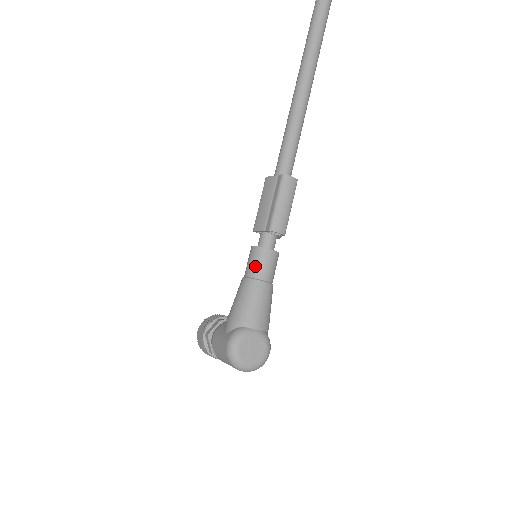
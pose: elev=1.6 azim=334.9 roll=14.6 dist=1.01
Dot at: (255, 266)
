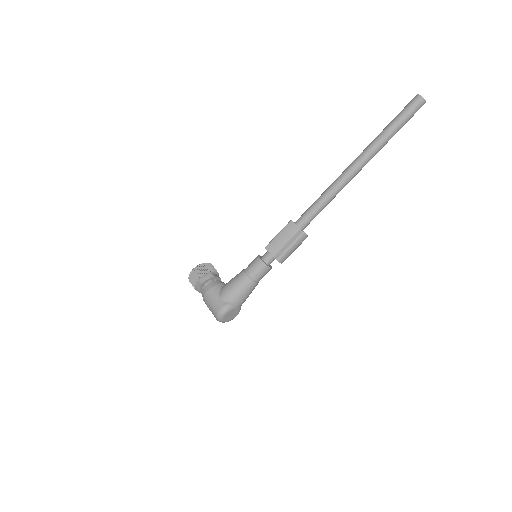
Dot at: (257, 273)
